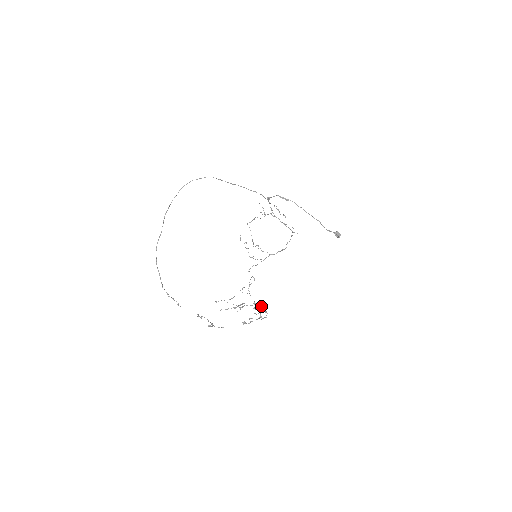
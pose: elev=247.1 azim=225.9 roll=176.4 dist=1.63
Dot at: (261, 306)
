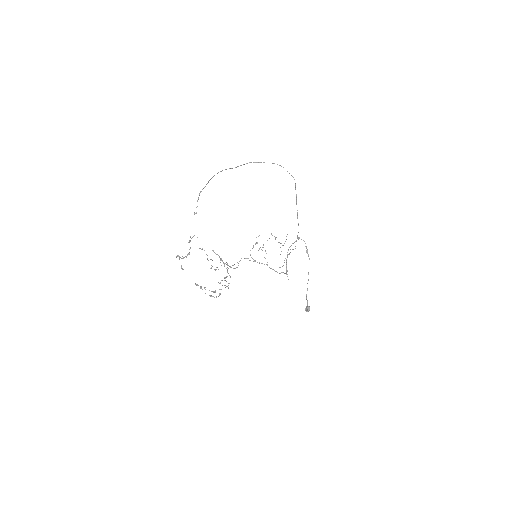
Dot at: (229, 283)
